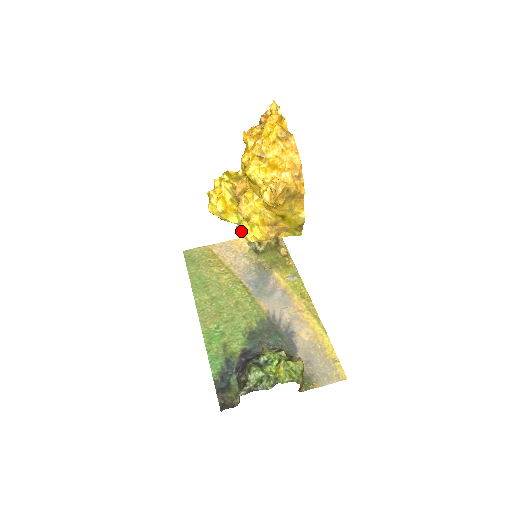
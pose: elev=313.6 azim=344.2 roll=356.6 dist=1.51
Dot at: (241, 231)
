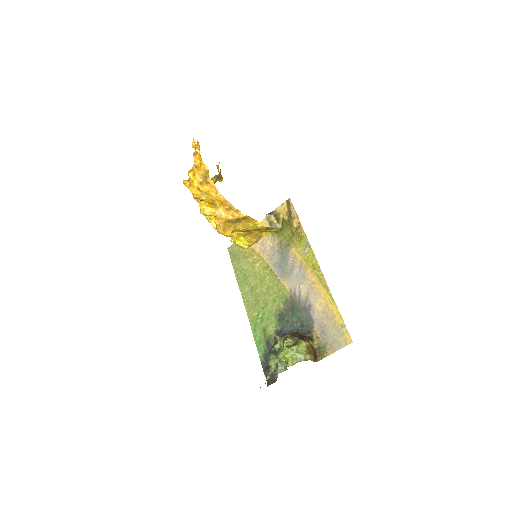
Dot at: occluded
